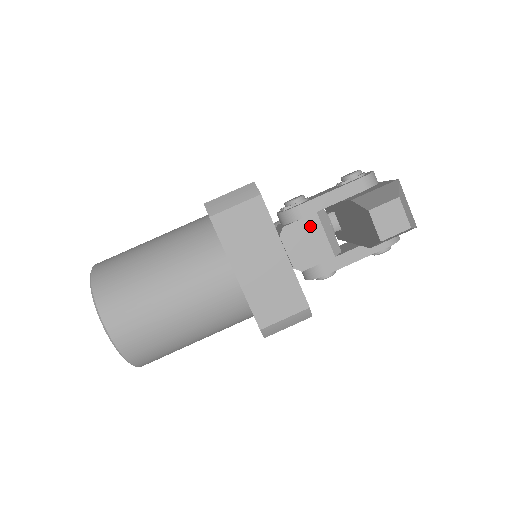
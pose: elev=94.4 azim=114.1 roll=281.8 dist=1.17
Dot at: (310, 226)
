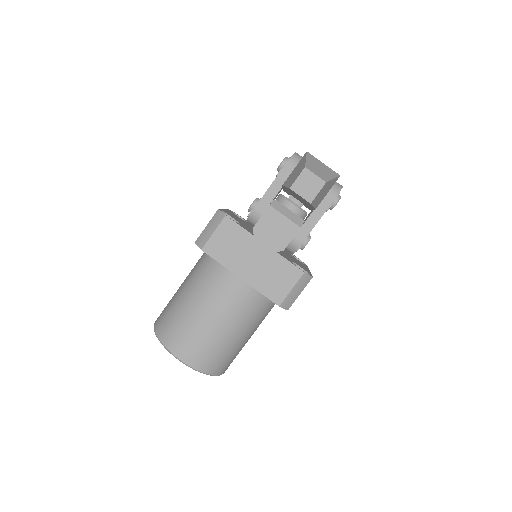
Dot at: (271, 217)
